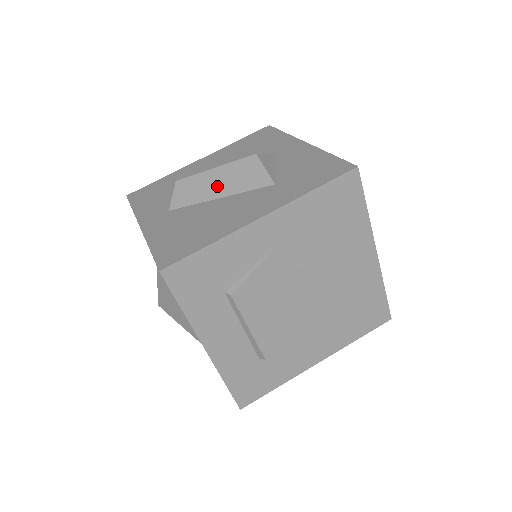
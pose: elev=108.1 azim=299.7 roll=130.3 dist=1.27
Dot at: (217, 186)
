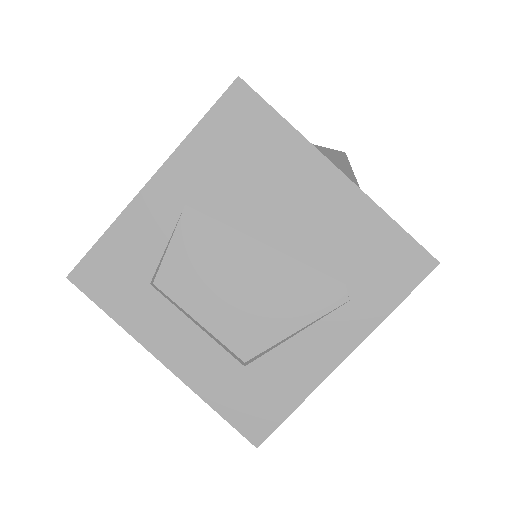
Dot at: occluded
